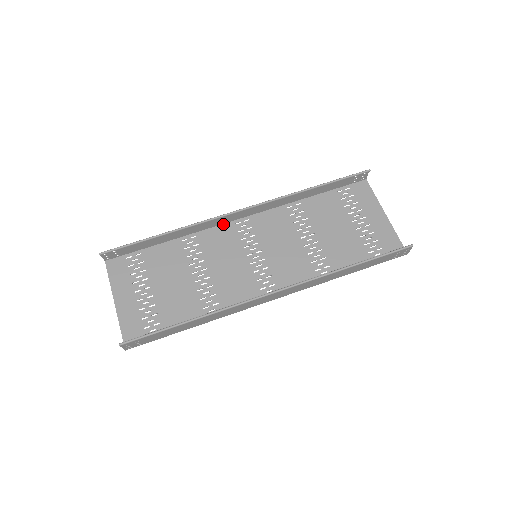
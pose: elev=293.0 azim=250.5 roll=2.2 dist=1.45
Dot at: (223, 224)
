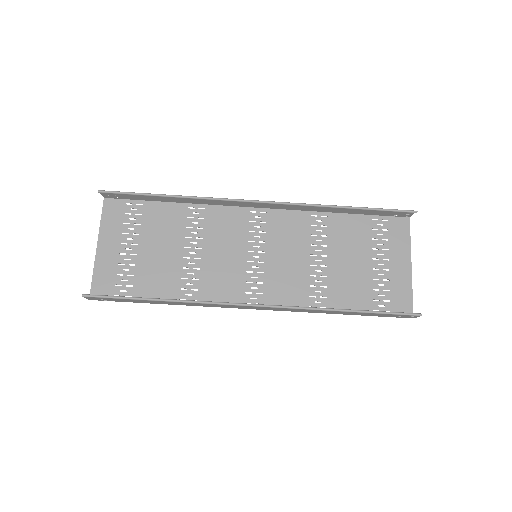
Dot at: (238, 207)
